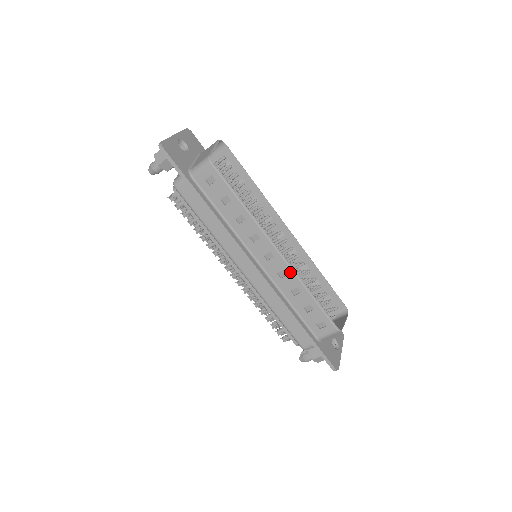
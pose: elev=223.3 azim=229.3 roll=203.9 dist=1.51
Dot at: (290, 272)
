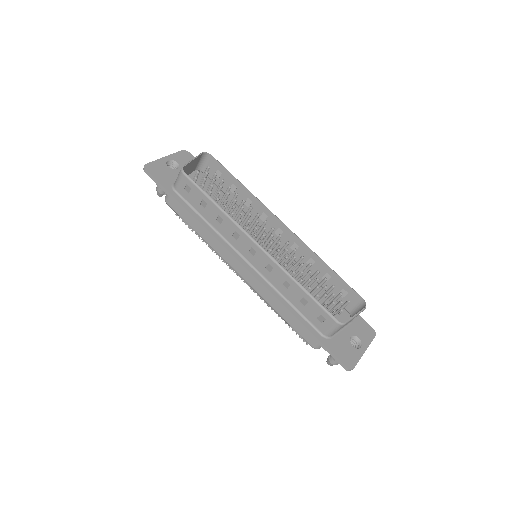
Dot at: (274, 265)
